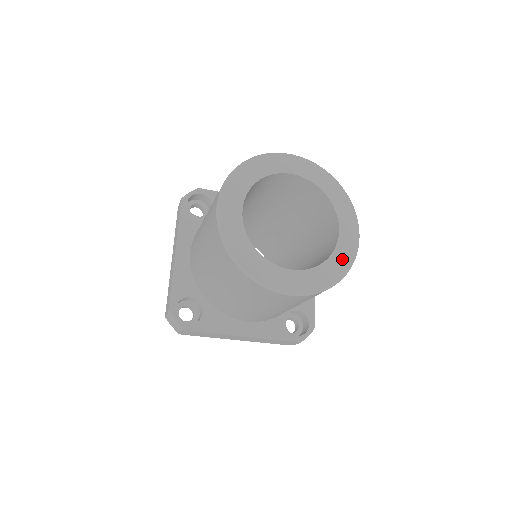
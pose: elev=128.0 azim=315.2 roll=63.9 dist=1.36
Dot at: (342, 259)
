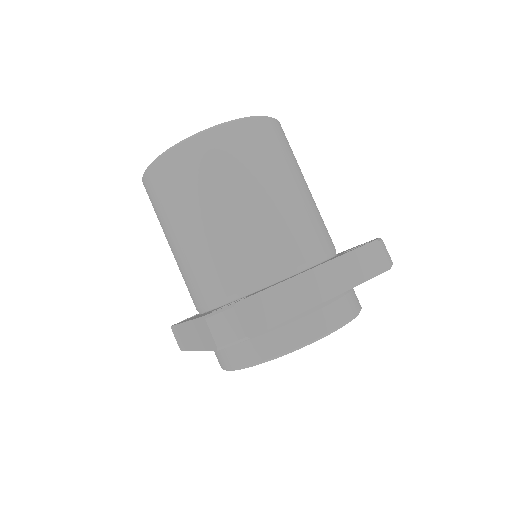
Dot at: occluded
